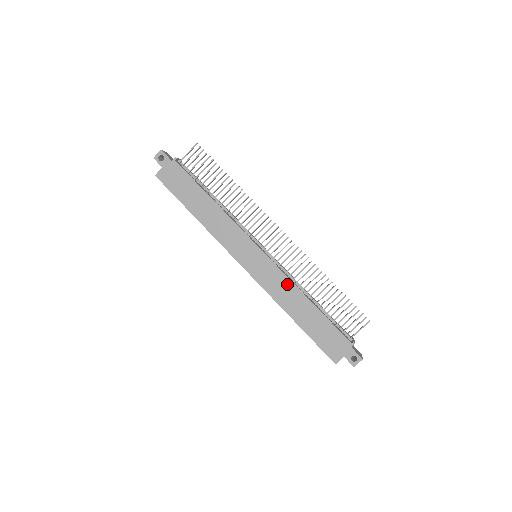
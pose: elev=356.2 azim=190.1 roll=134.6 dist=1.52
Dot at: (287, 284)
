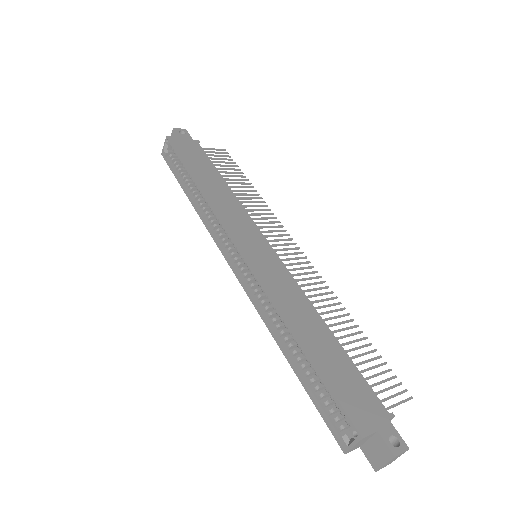
Dot at: (298, 294)
